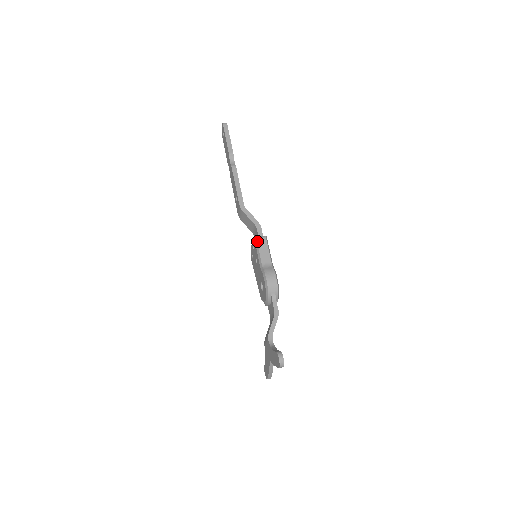
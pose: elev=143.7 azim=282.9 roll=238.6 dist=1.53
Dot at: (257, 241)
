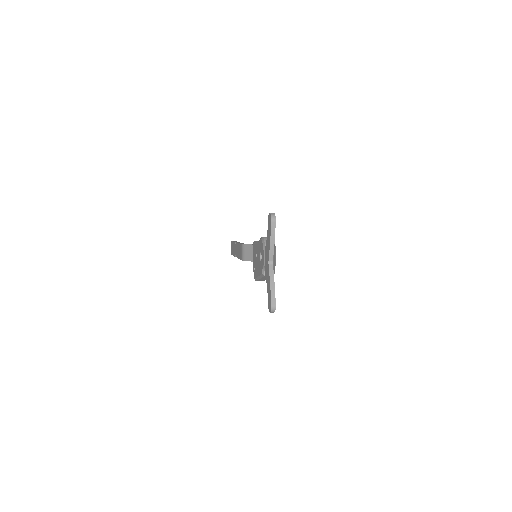
Dot at: (255, 241)
